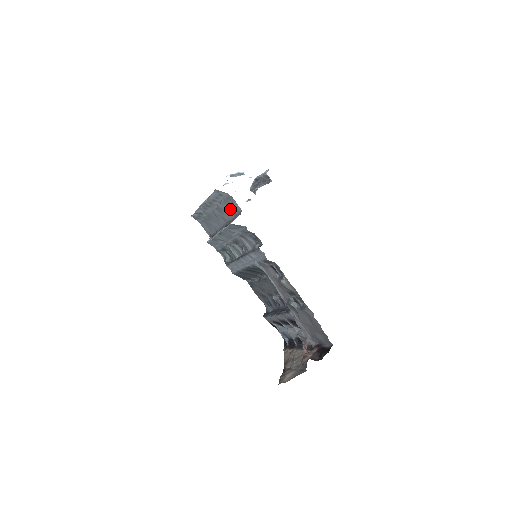
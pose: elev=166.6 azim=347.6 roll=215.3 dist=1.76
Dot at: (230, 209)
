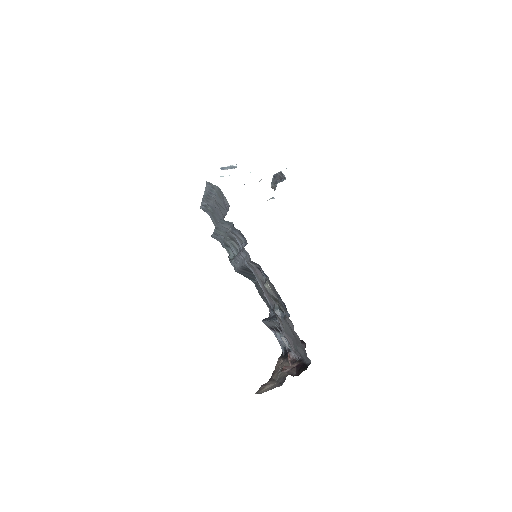
Dot at: (223, 203)
